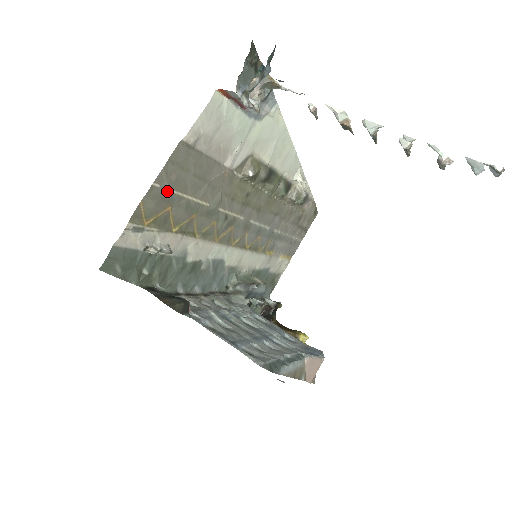
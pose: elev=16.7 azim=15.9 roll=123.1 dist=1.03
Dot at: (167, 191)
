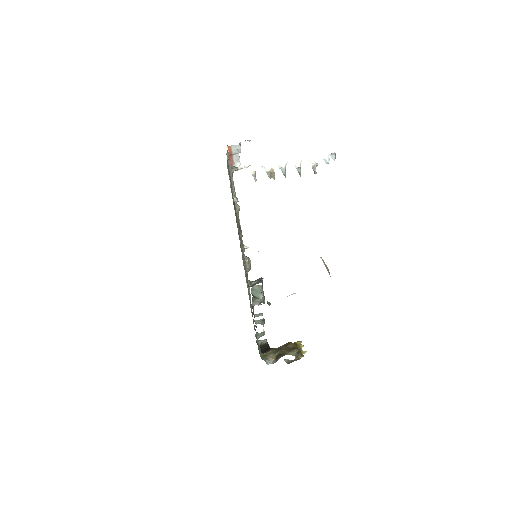
Dot at: occluded
